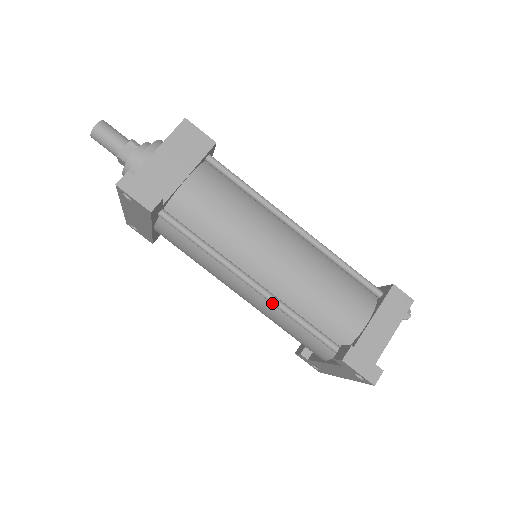
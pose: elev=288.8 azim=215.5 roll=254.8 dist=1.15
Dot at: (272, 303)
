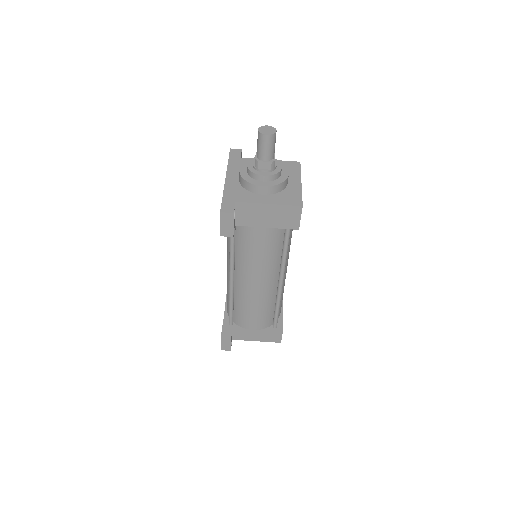
Dot at: (229, 289)
